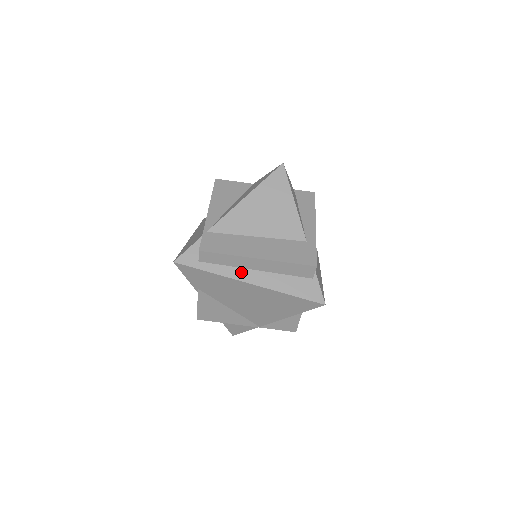
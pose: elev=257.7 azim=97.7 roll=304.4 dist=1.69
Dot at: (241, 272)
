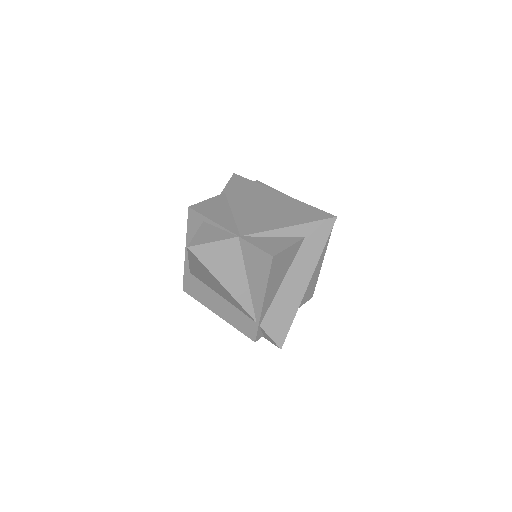
Dot at: occluded
